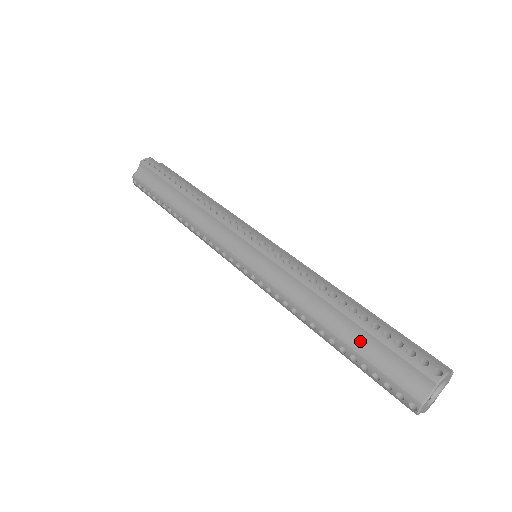
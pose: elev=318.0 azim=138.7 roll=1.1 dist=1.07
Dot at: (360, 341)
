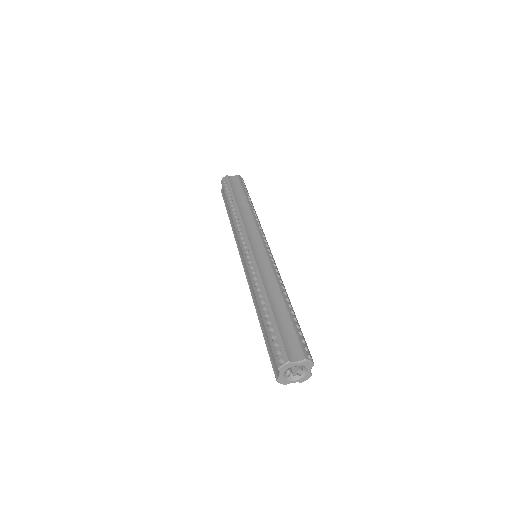
Dot at: occluded
